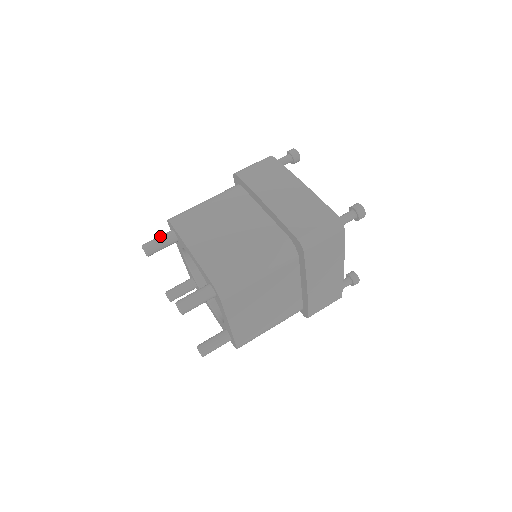
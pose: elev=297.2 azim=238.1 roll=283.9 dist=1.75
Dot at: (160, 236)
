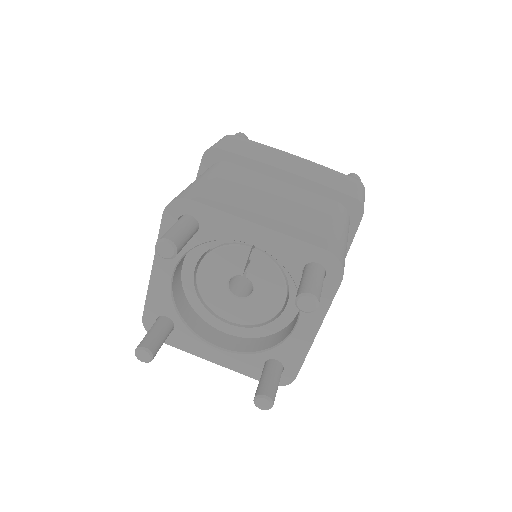
Dot at: occluded
